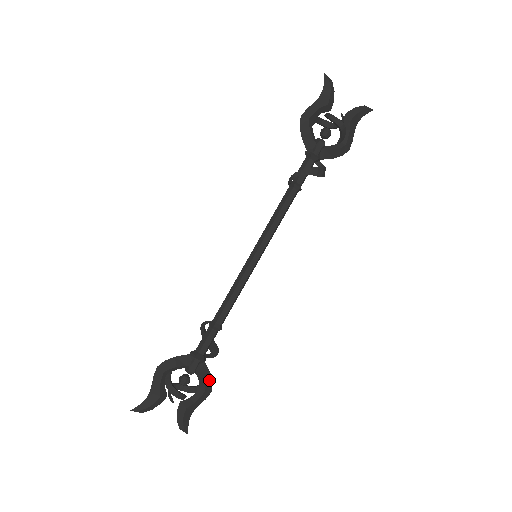
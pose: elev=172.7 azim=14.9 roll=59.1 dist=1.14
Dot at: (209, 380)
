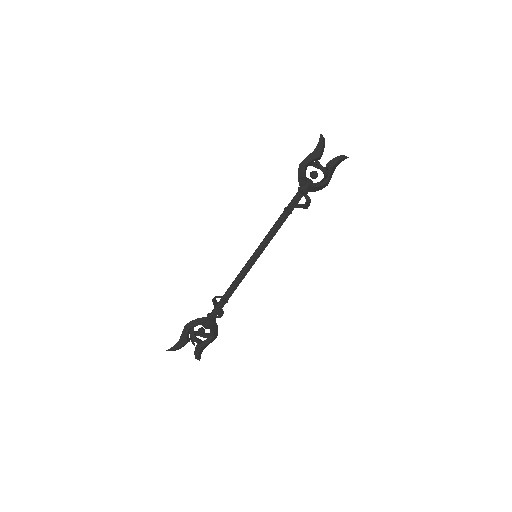
Dot at: (217, 331)
